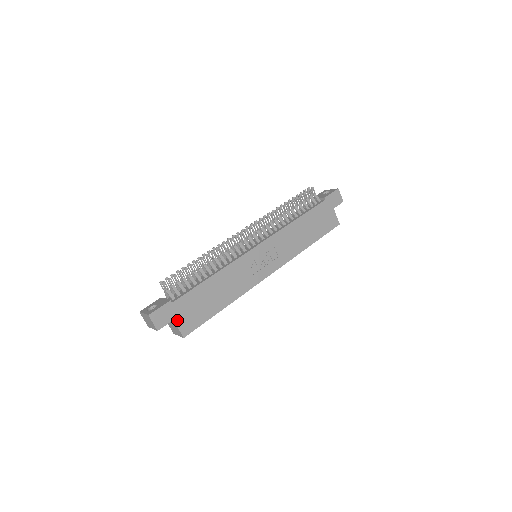
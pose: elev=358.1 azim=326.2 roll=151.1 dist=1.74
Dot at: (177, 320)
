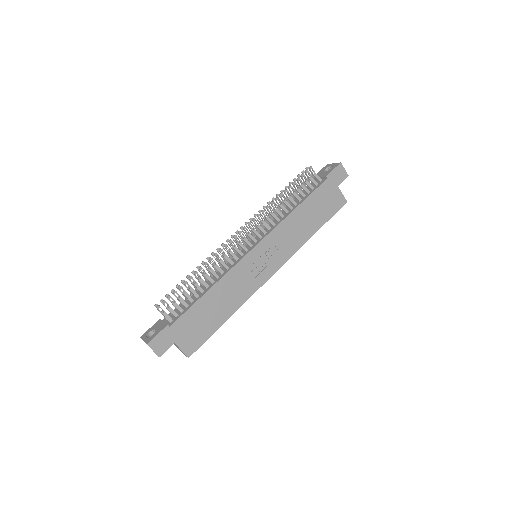
Dot at: (178, 342)
